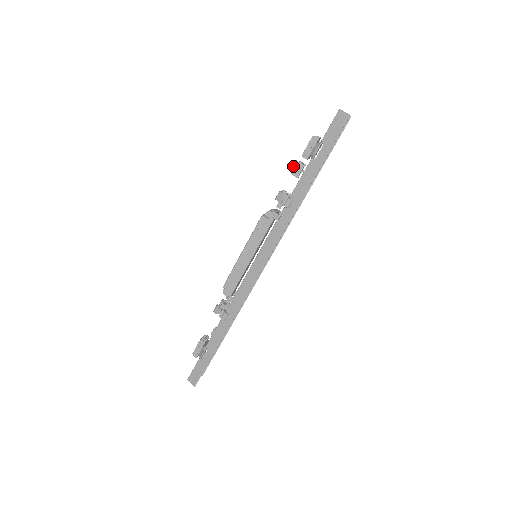
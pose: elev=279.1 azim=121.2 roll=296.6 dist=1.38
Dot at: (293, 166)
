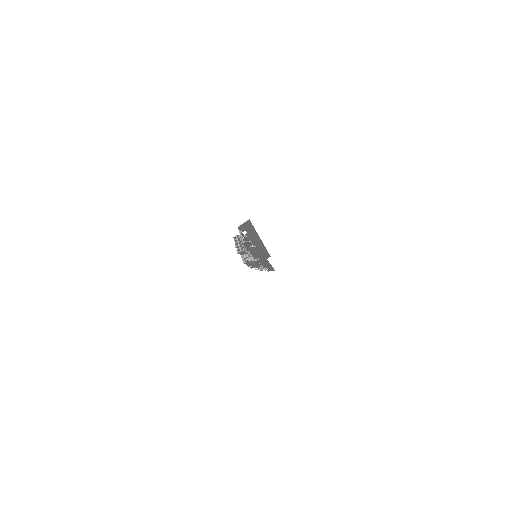
Dot at: occluded
